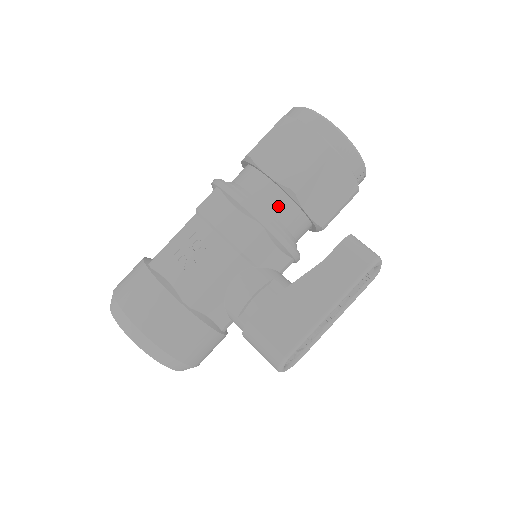
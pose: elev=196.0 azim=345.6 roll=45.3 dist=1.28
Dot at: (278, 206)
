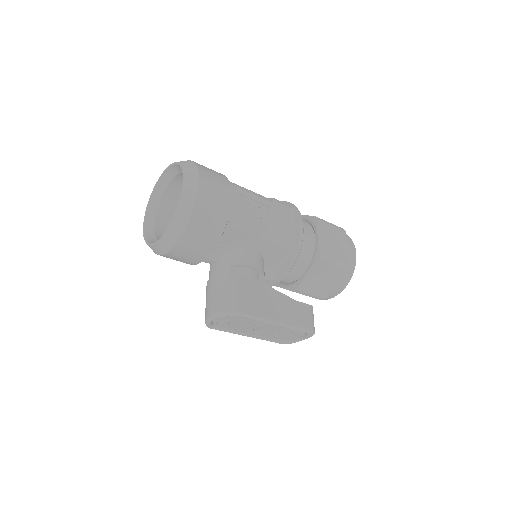
Dot at: (304, 253)
